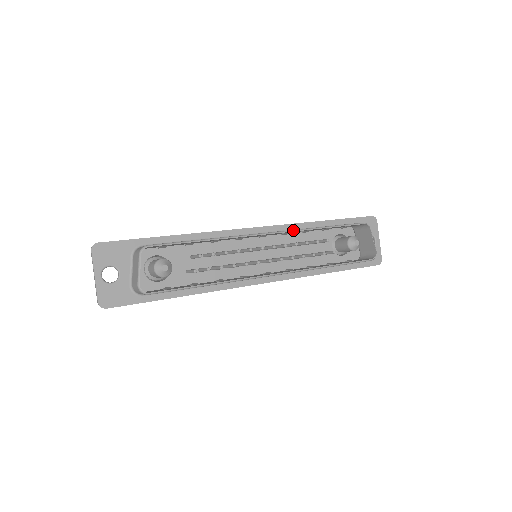
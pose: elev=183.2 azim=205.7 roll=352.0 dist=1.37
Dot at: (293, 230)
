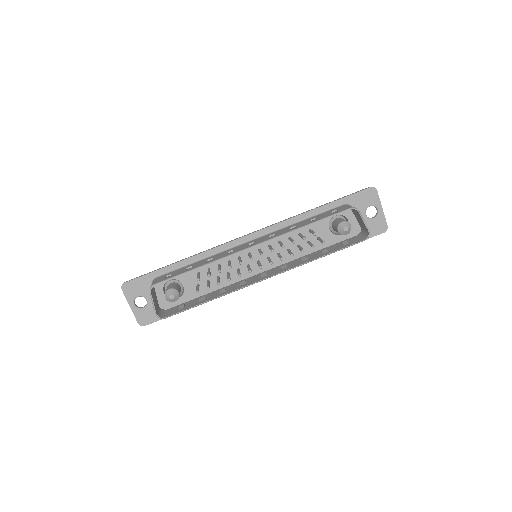
Dot at: (276, 237)
